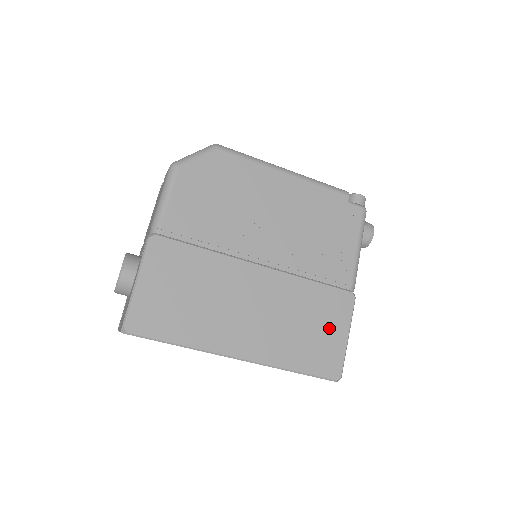
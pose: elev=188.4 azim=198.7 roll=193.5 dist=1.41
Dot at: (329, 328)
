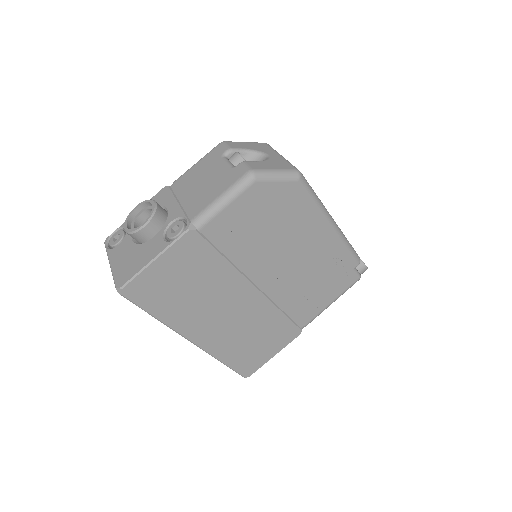
Dot at: (267, 346)
